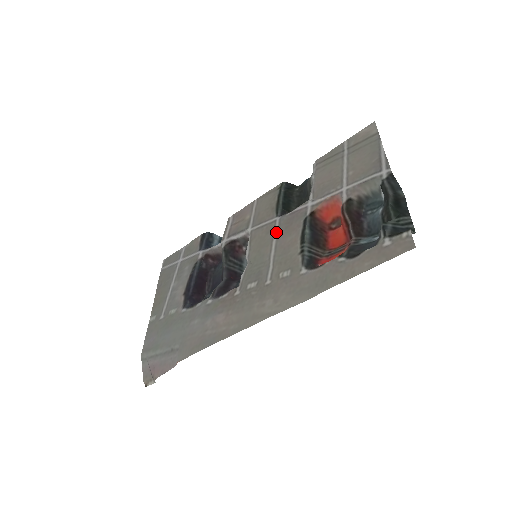
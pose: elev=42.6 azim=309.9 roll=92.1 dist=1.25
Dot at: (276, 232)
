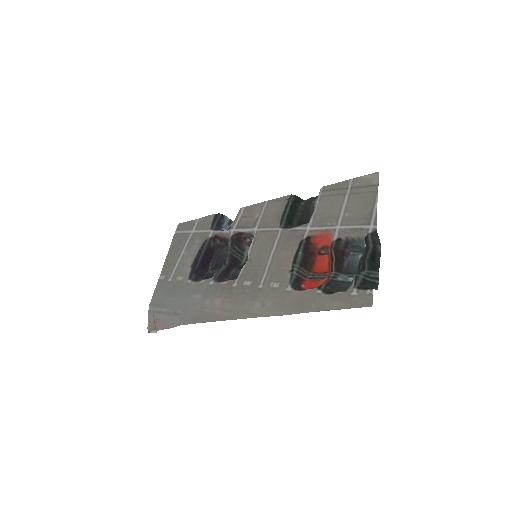
Dot at: (276, 242)
